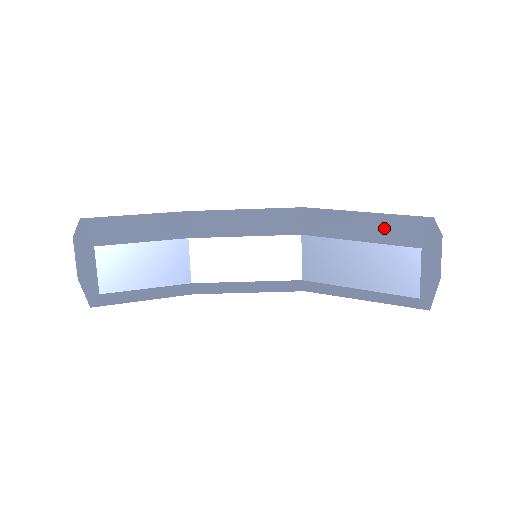
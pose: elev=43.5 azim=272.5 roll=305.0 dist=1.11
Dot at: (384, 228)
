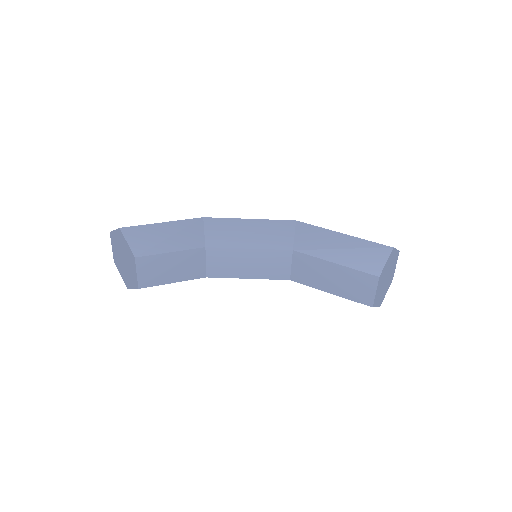
Dot at: (355, 253)
